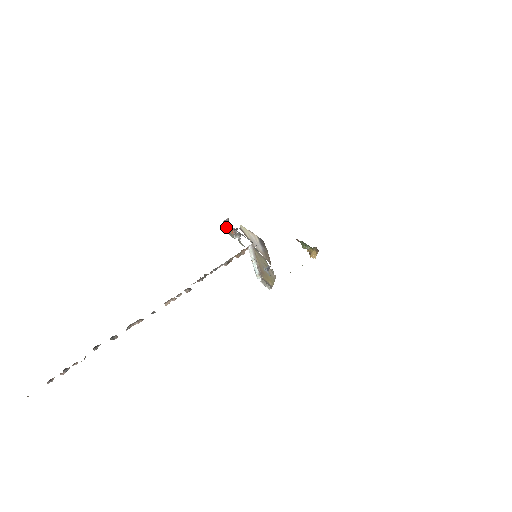
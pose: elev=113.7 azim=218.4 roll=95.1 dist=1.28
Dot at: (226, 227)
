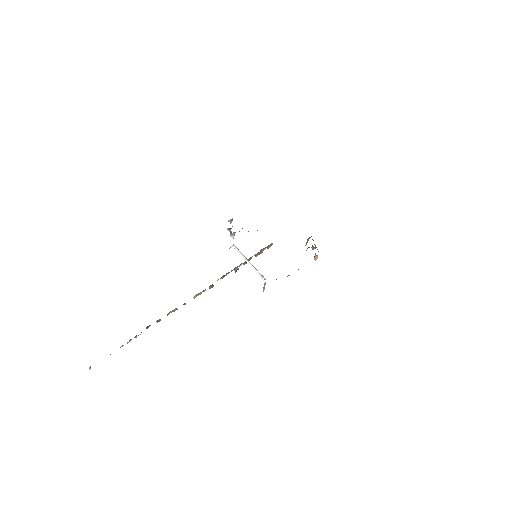
Dot at: (232, 226)
